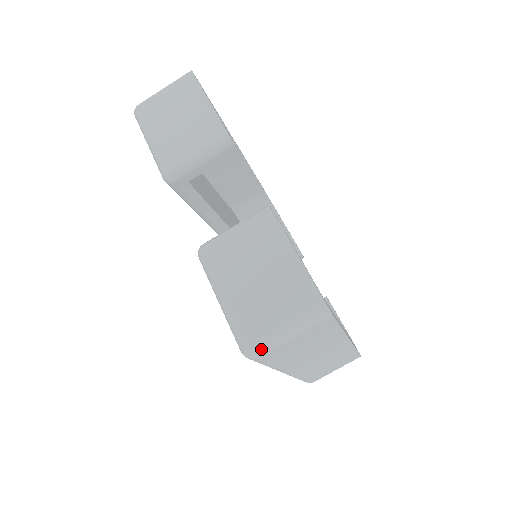
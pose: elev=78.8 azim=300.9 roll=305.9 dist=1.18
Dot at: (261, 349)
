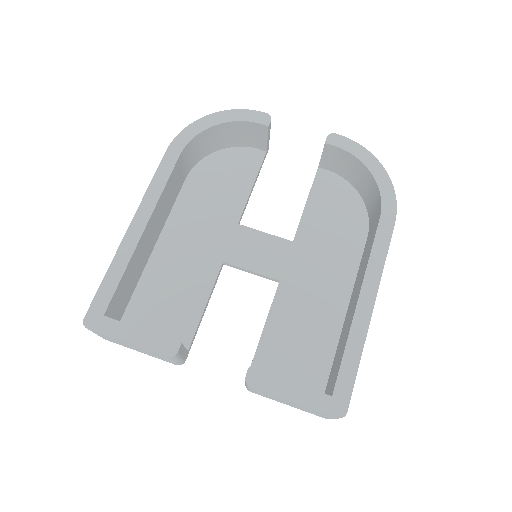
Dot at: occluded
